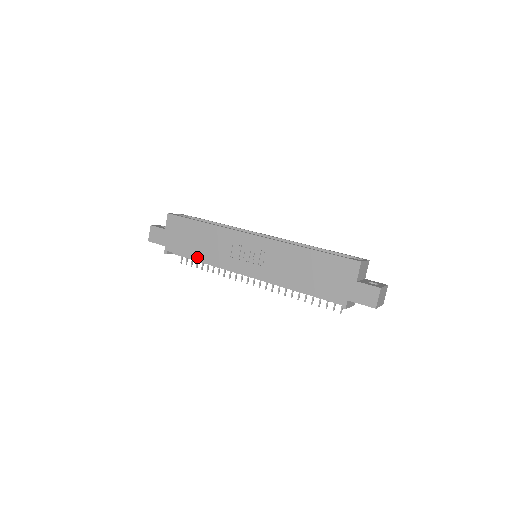
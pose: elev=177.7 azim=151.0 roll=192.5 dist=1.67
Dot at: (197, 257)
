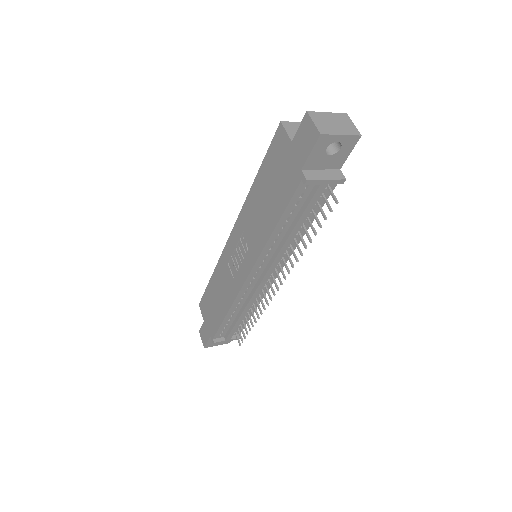
Dot at: (223, 314)
